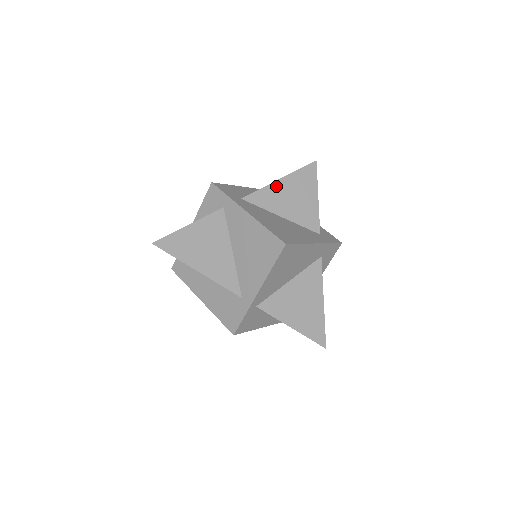
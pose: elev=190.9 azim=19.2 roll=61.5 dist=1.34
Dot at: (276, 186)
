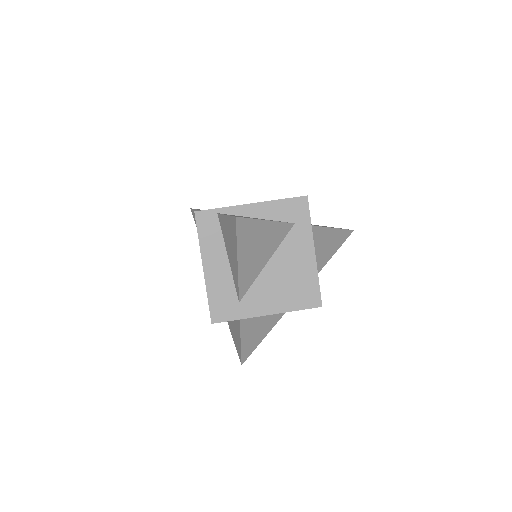
Dot at: (242, 268)
